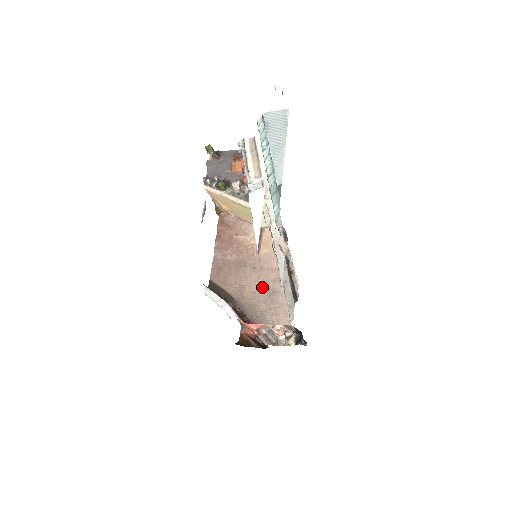
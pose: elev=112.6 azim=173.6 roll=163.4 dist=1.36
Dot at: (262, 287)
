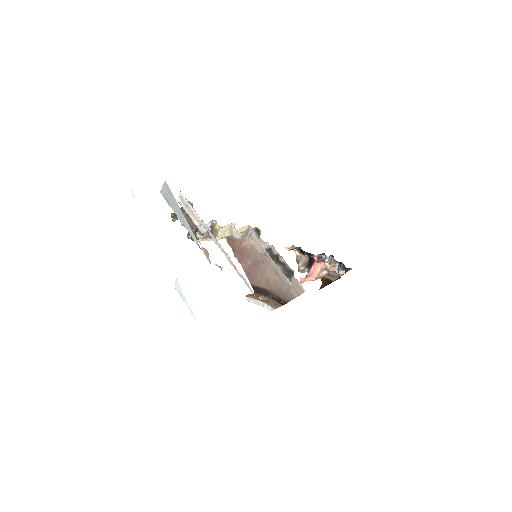
Dot at: (275, 274)
